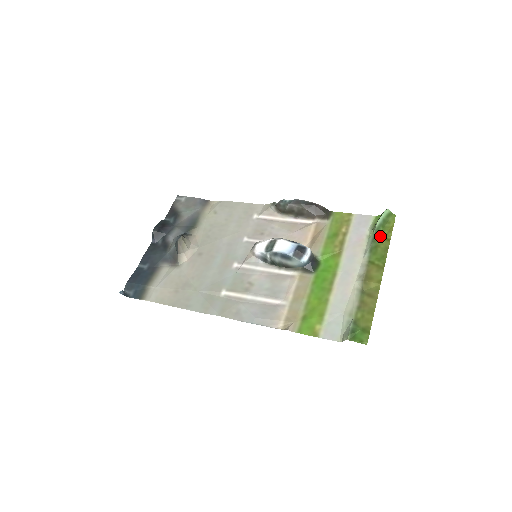
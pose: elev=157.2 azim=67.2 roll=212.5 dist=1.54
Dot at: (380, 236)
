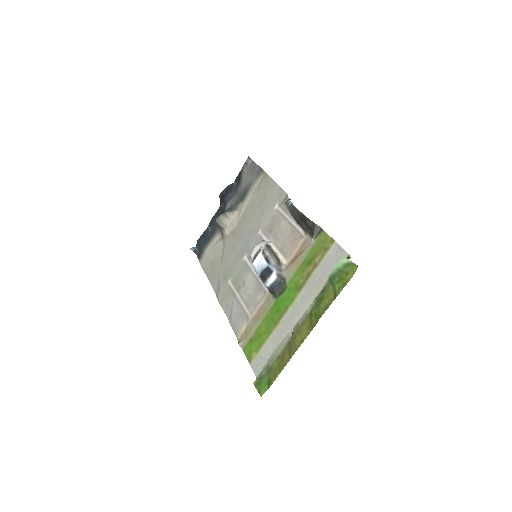
Dot at: (332, 287)
